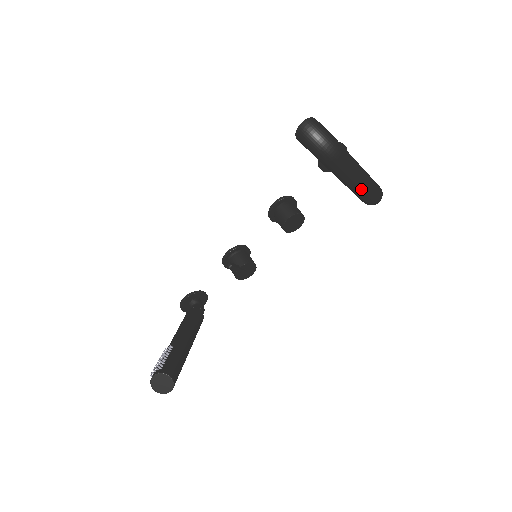
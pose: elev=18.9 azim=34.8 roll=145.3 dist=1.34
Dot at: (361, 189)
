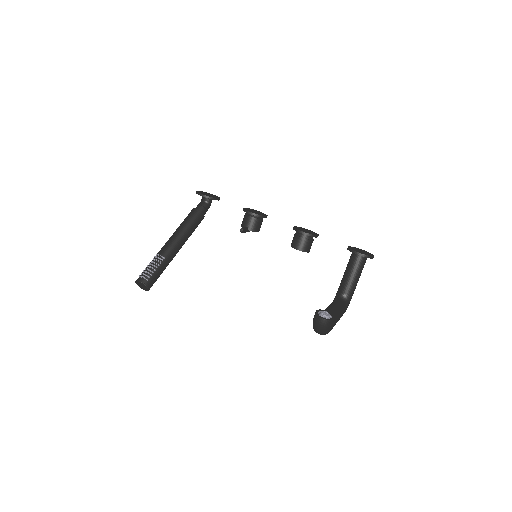
Dot at: occluded
